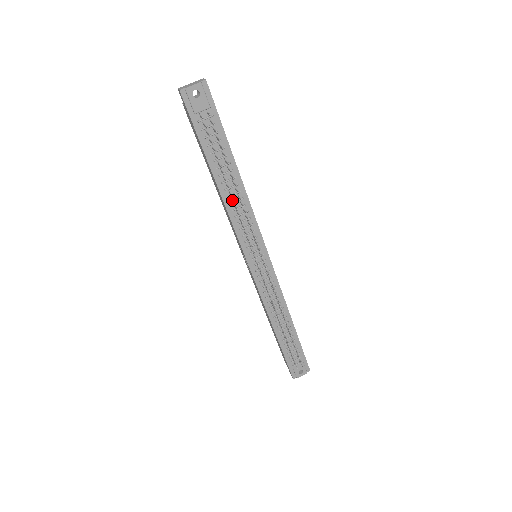
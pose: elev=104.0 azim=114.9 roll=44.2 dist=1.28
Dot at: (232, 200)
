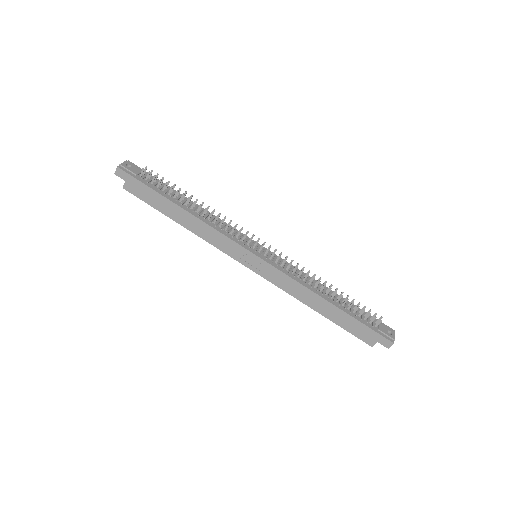
Dot at: (203, 215)
